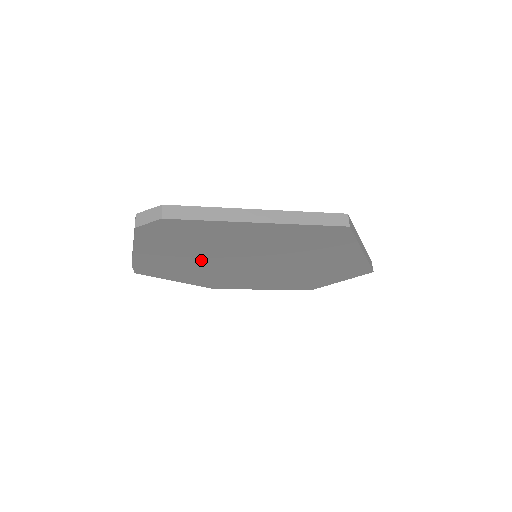
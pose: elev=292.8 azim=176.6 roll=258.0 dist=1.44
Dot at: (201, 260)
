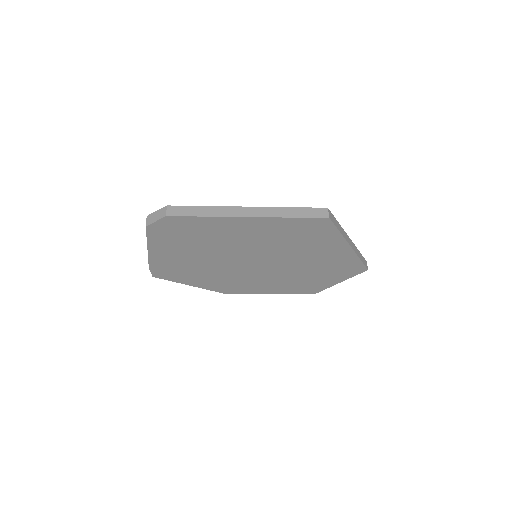
Dot at: (207, 260)
